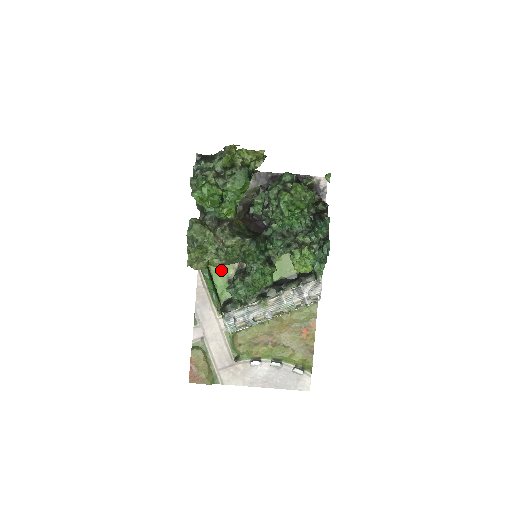
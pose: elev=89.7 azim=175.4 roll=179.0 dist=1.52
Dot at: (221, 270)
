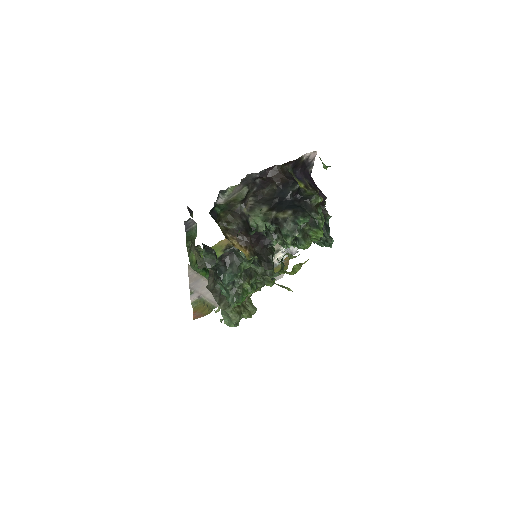
Dot at: occluded
